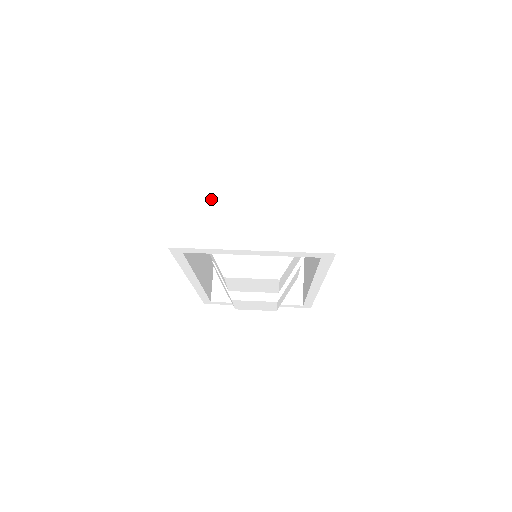
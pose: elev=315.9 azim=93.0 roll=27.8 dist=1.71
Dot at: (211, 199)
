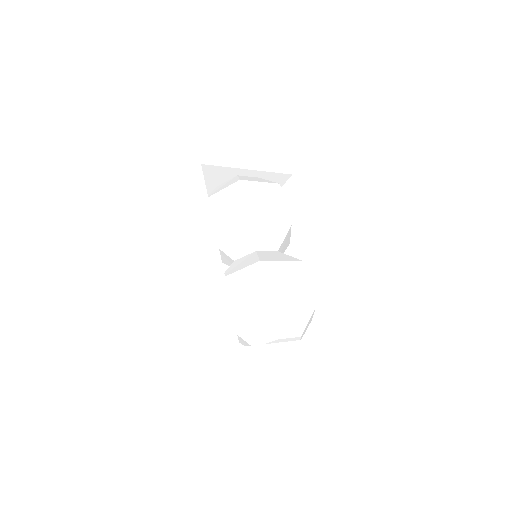
Dot at: occluded
